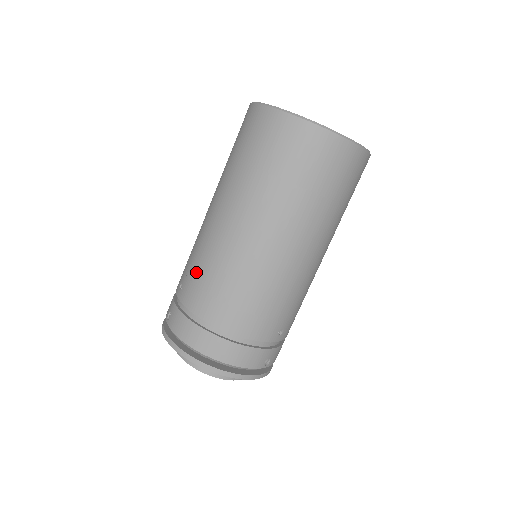
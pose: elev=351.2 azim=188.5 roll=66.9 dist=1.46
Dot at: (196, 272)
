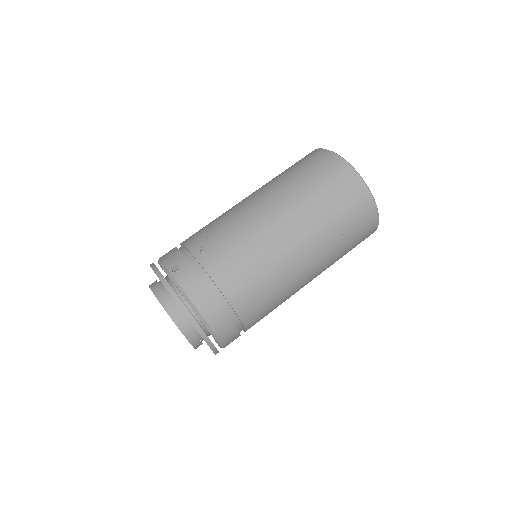
Dot at: (231, 249)
